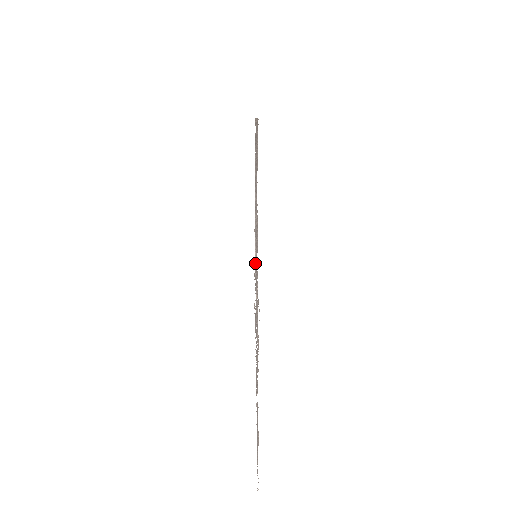
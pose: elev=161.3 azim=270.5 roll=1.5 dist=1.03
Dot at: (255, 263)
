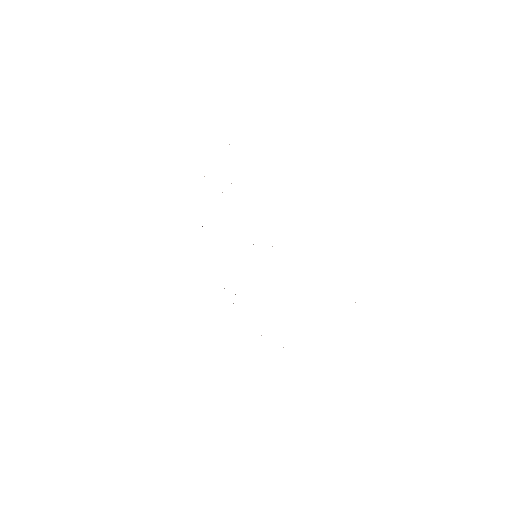
Dot at: occluded
